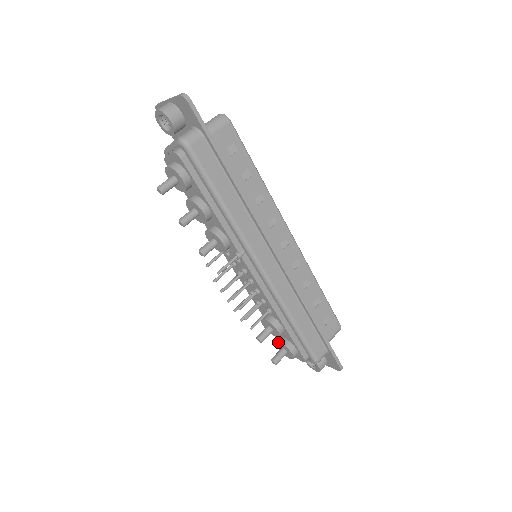
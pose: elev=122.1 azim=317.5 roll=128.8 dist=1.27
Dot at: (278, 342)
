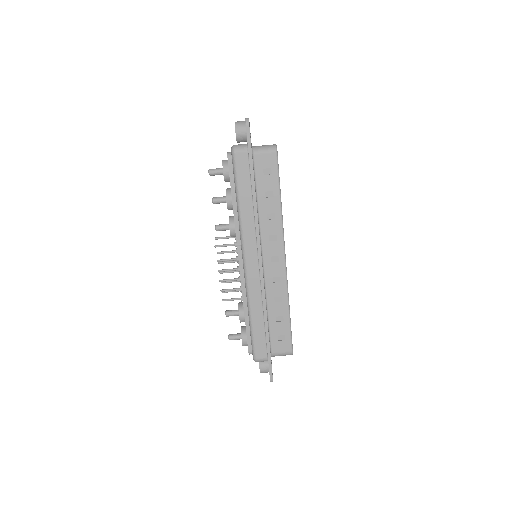
Dot at: (241, 327)
